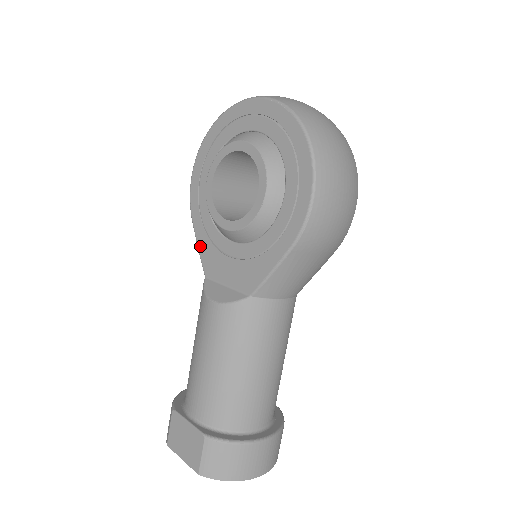
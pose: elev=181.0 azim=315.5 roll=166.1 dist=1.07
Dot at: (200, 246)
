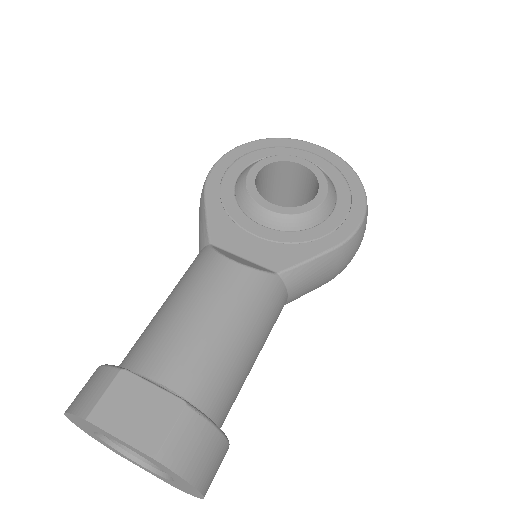
Dot at: (212, 217)
